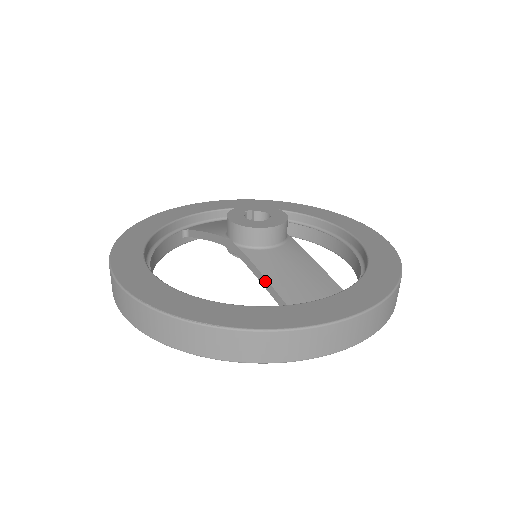
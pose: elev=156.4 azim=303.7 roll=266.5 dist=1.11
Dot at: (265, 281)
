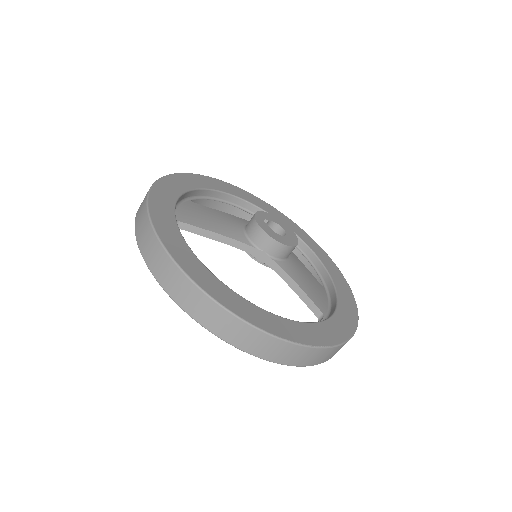
Dot at: (300, 291)
